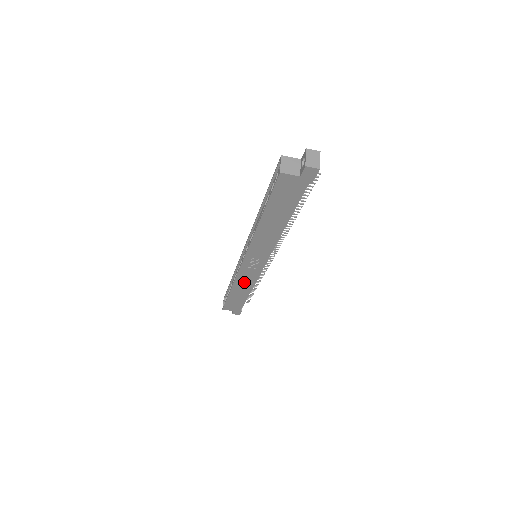
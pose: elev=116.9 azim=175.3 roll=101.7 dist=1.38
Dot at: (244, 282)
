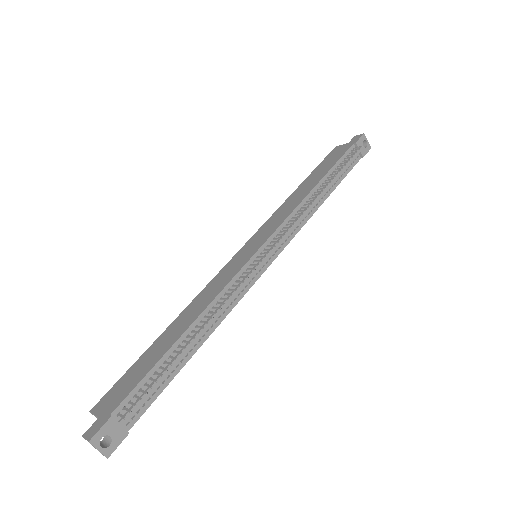
Dot at: occluded
